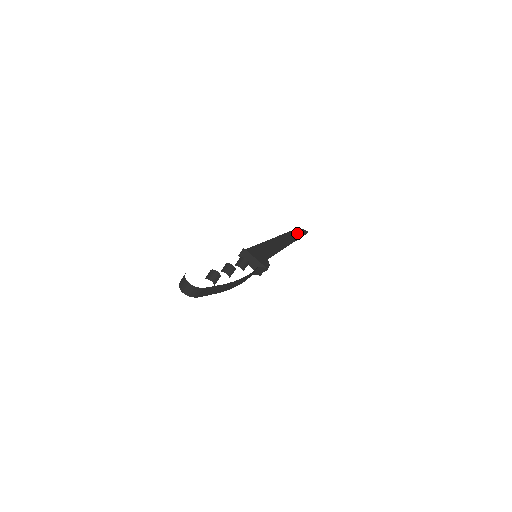
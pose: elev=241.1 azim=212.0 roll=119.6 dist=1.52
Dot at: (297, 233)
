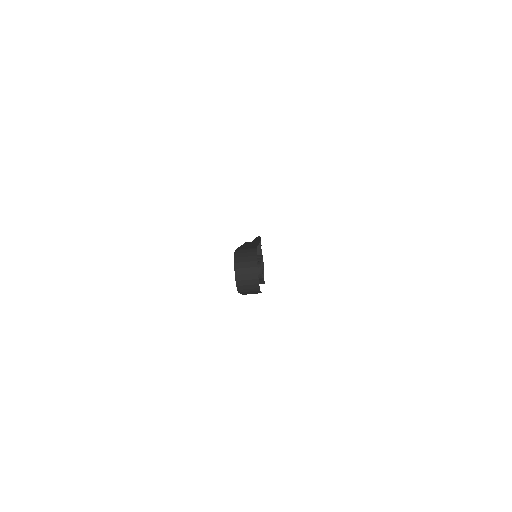
Dot at: occluded
